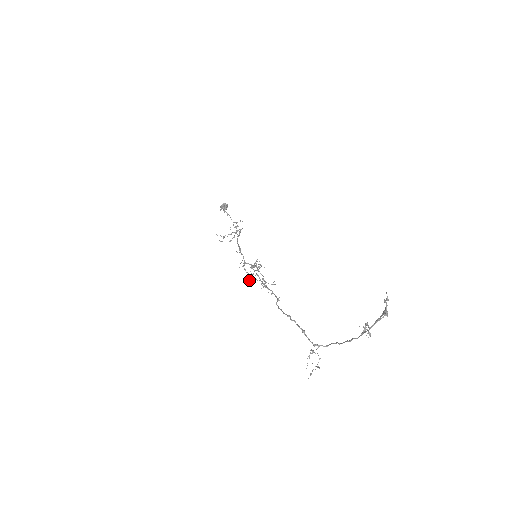
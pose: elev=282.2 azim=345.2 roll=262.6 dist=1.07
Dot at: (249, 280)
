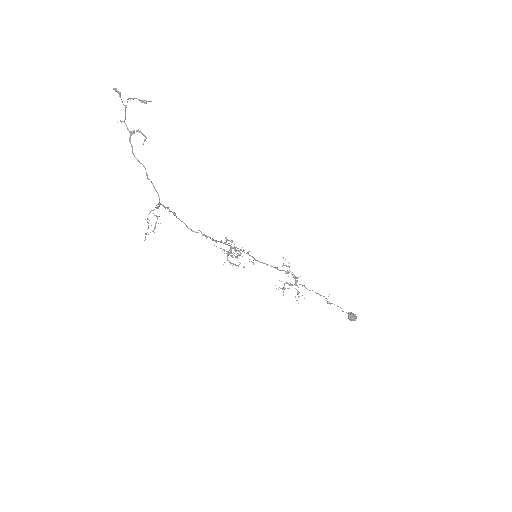
Dot at: occluded
